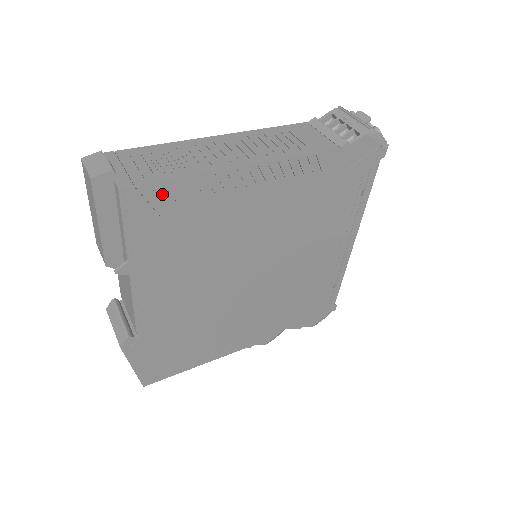
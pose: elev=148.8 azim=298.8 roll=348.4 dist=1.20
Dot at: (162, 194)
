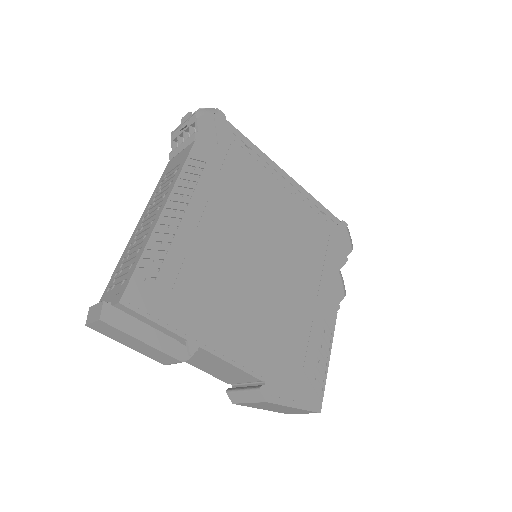
Dot at: (145, 278)
